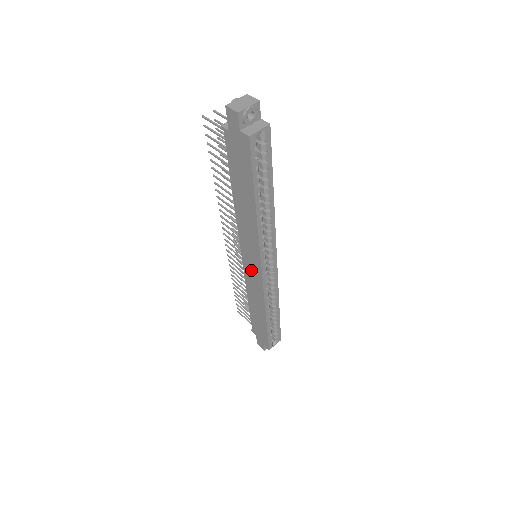
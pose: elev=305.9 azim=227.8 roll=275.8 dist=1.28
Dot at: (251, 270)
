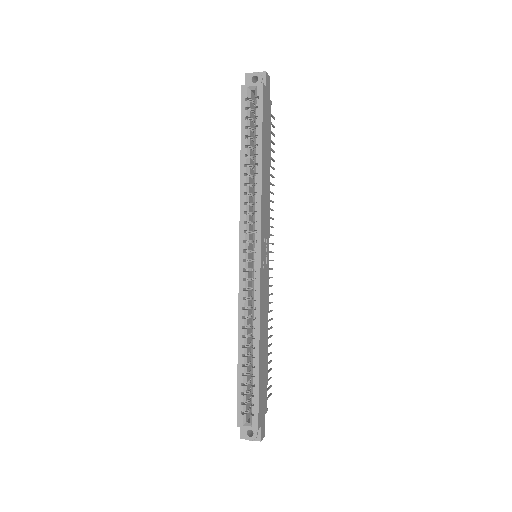
Dot at: occluded
